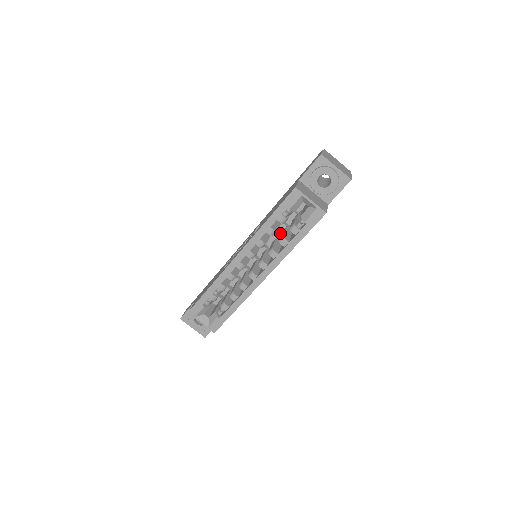
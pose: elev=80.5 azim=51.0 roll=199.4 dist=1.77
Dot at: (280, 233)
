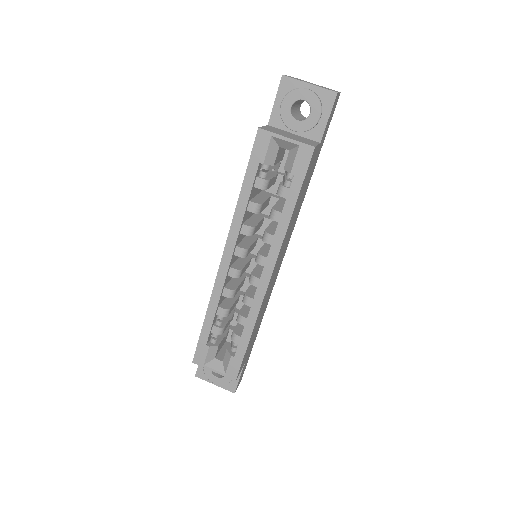
Dot at: occluded
